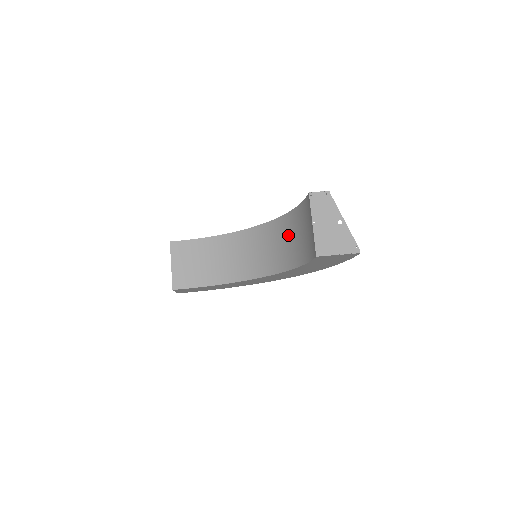
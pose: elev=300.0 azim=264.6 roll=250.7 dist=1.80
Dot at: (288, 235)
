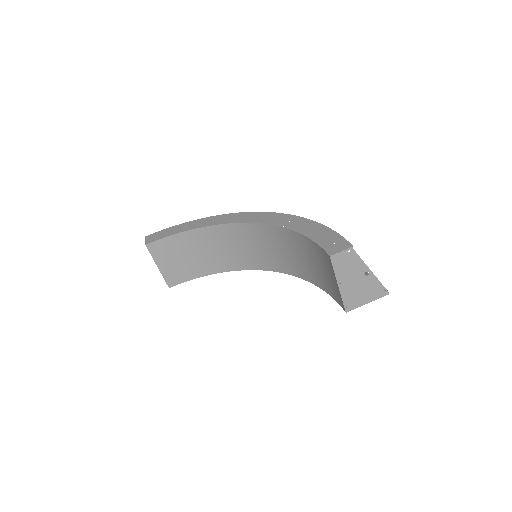
Dot at: (295, 250)
